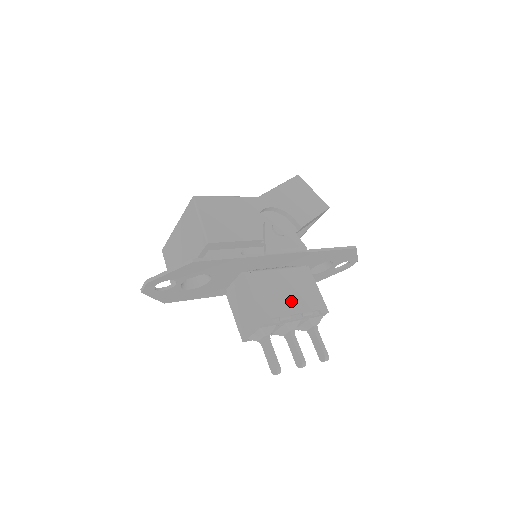
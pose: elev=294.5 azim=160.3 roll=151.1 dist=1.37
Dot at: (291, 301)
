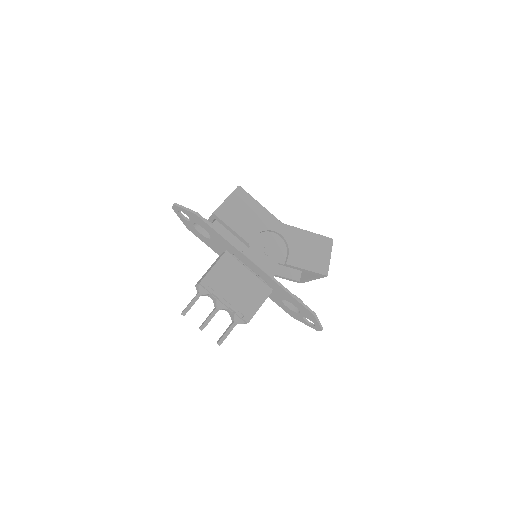
Dot at: (233, 292)
